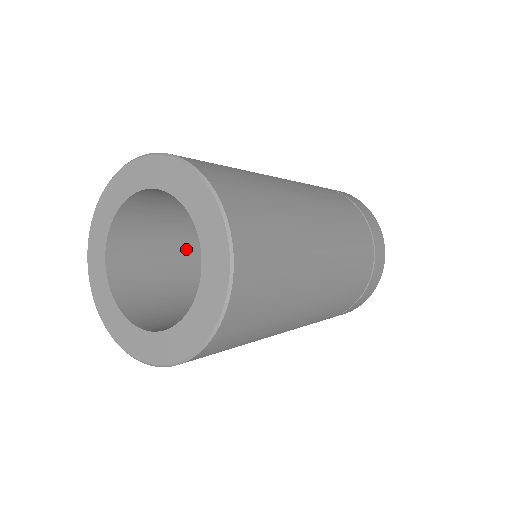
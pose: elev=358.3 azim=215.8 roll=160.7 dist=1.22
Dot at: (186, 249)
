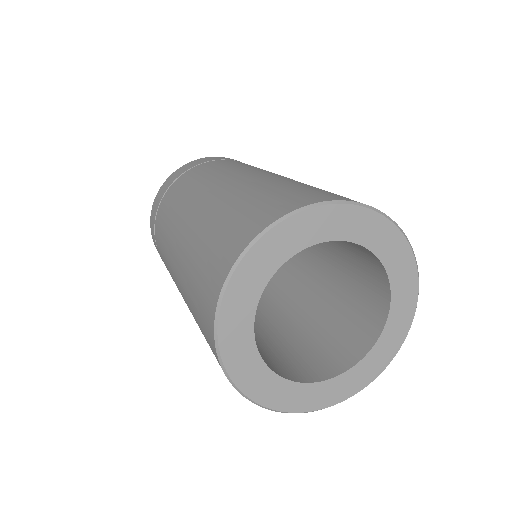
Dot at: occluded
